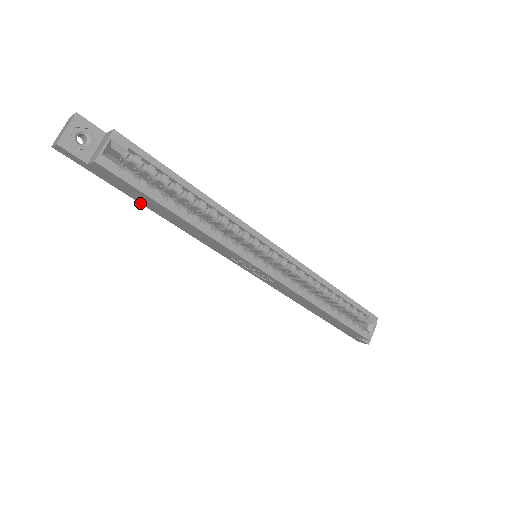
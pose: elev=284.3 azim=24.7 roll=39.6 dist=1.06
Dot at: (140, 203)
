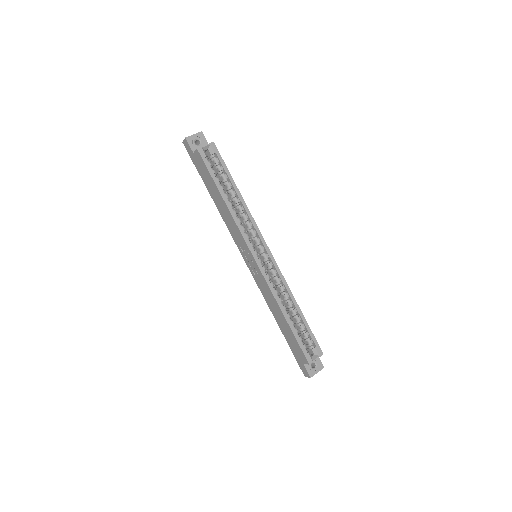
Dot at: occluded
